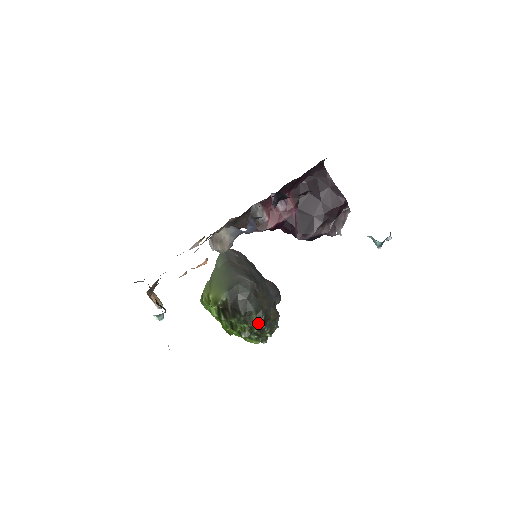
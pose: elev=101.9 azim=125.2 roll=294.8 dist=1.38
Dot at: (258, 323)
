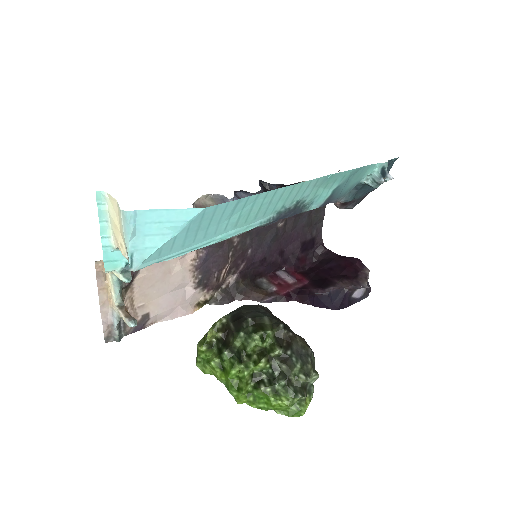
Dot at: (278, 343)
